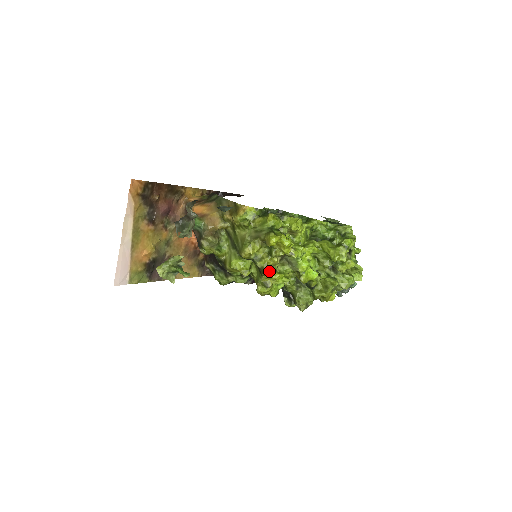
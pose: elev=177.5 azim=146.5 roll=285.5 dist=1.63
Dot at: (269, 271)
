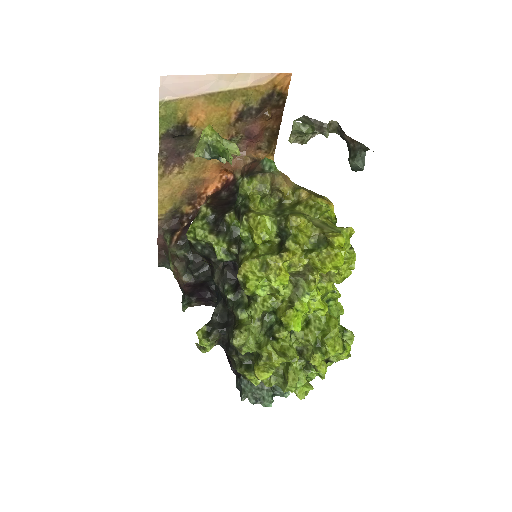
Dot at: (284, 262)
